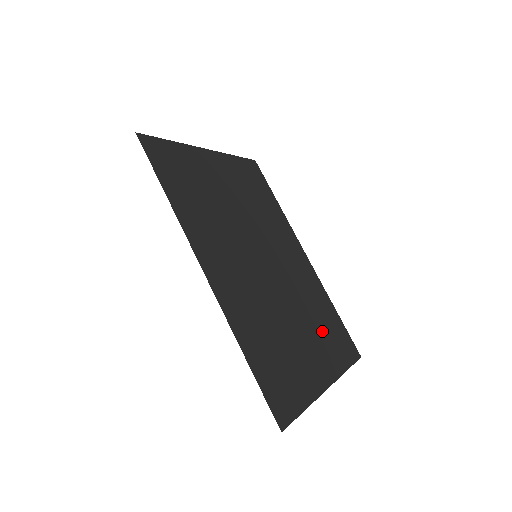
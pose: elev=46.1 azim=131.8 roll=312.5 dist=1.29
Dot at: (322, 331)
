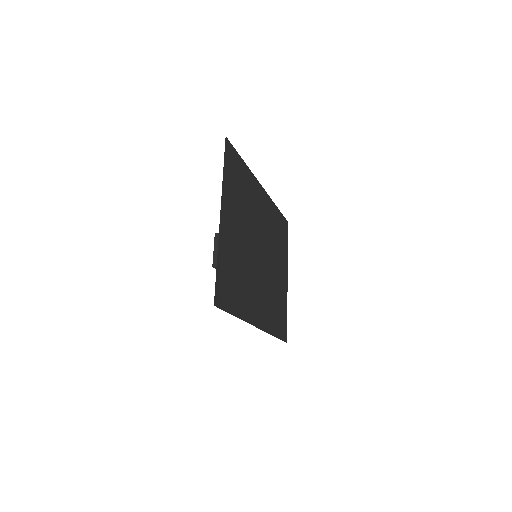
Dot at: (280, 246)
